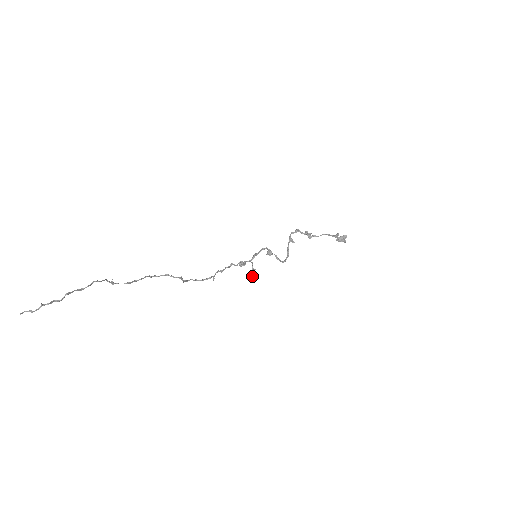
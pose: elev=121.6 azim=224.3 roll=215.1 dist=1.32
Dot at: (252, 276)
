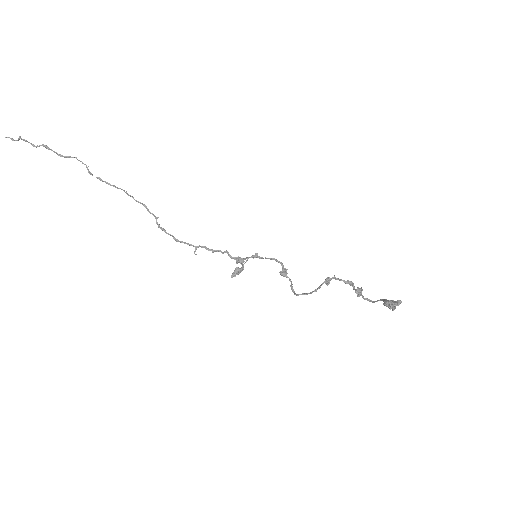
Dot at: (235, 272)
